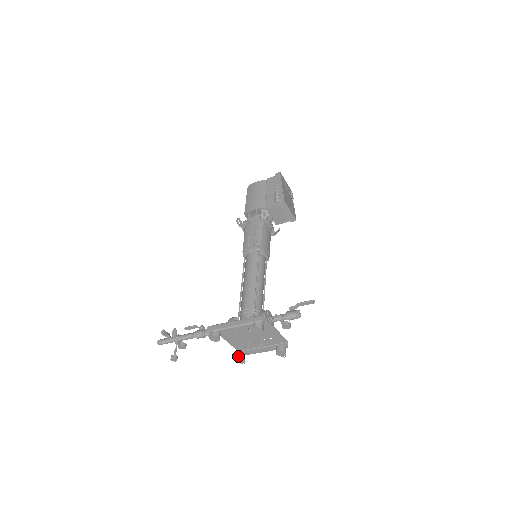
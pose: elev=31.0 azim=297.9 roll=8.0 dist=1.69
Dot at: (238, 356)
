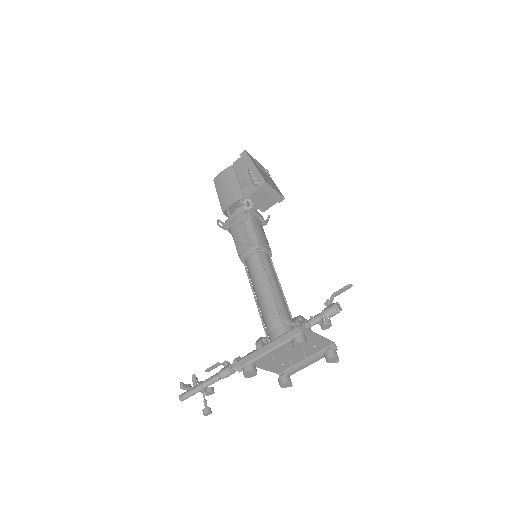
Dot at: (282, 381)
